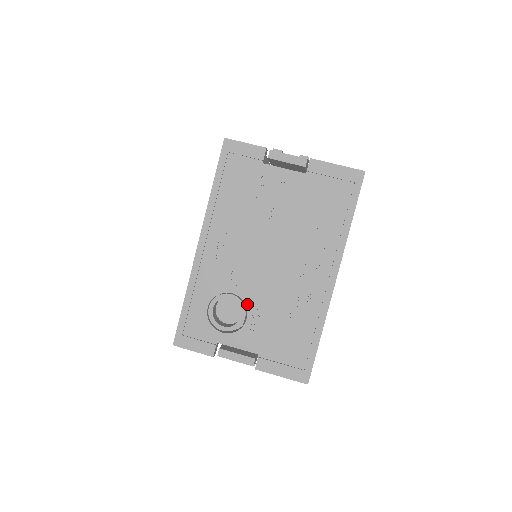
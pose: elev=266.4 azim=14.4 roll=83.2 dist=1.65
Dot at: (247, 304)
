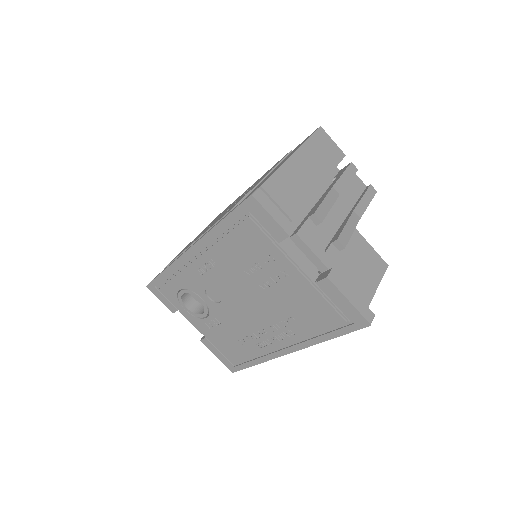
Dot at: (211, 312)
